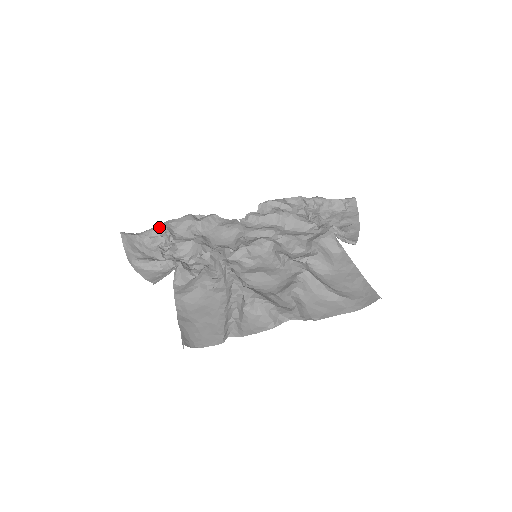
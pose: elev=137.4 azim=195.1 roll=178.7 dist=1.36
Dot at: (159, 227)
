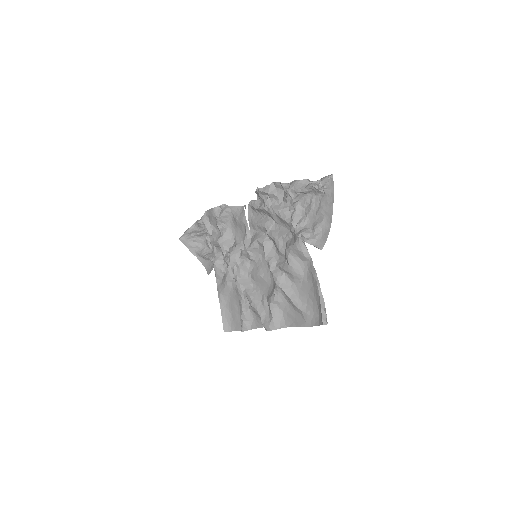
Dot at: (202, 218)
